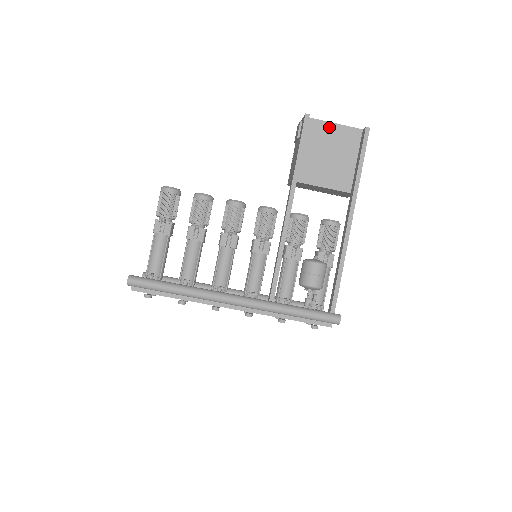
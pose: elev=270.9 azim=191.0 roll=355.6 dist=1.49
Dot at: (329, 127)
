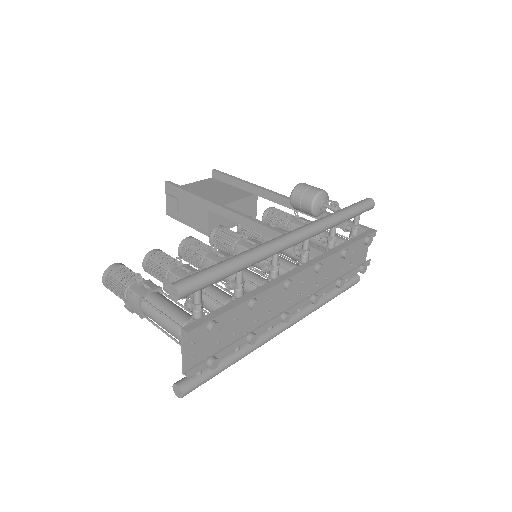
Dot at: (190, 185)
